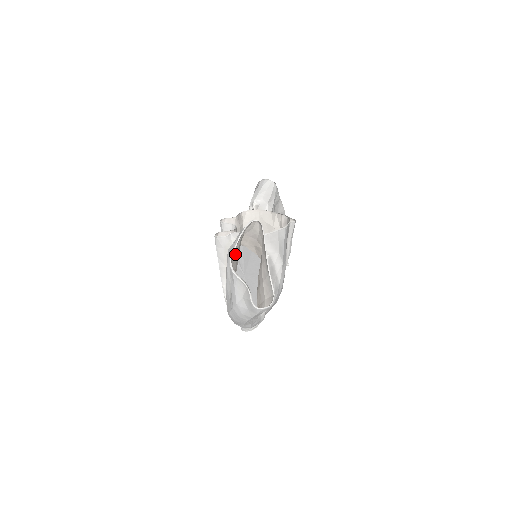
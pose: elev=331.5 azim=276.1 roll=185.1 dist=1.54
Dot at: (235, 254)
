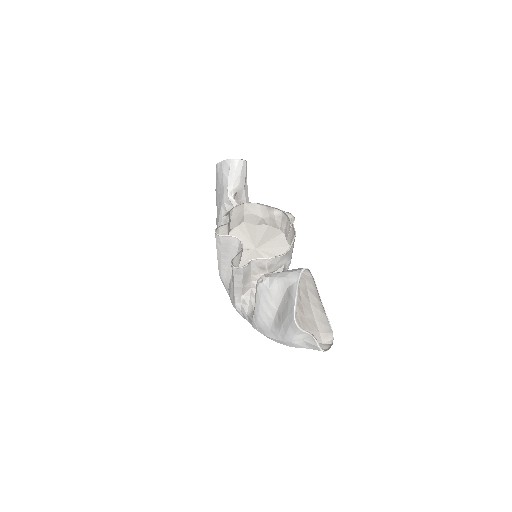
Dot at: (292, 307)
